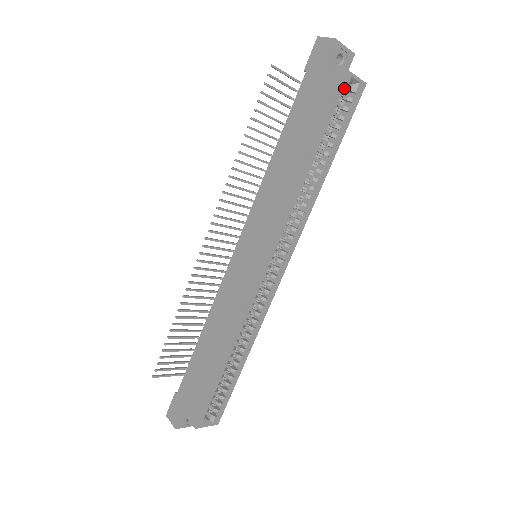
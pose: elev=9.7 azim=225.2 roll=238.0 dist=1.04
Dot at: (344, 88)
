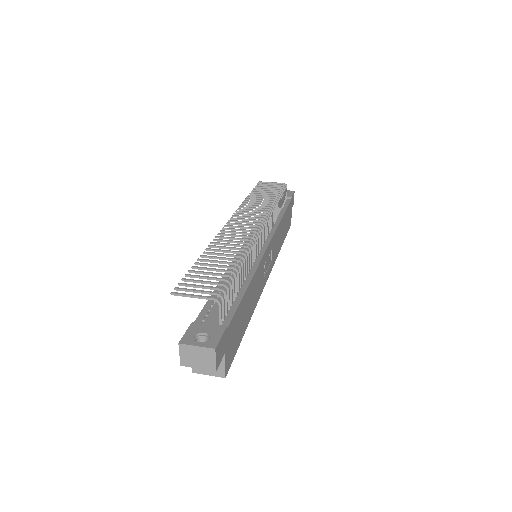
Dot at: occluded
